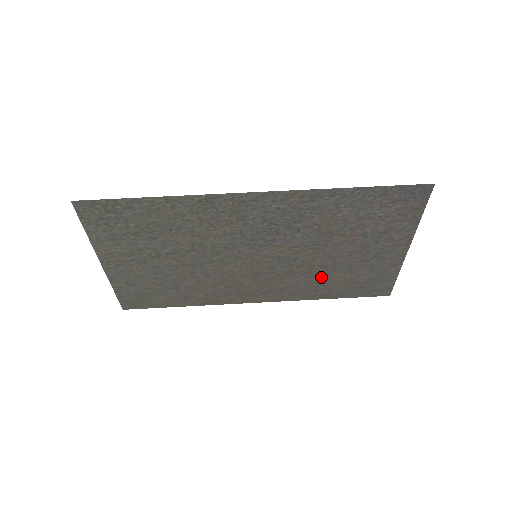
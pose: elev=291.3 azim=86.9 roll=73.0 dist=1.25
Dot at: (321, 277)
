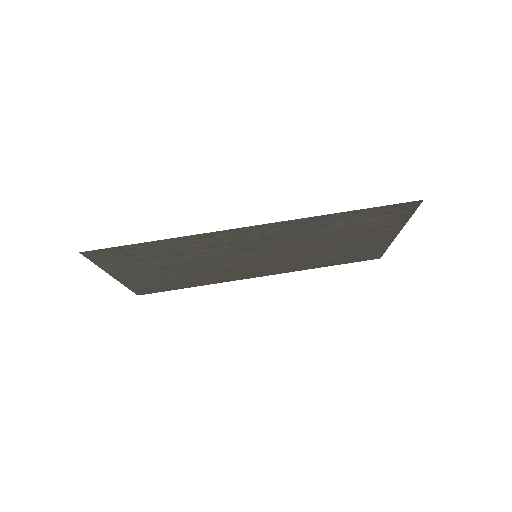
Dot at: (317, 258)
